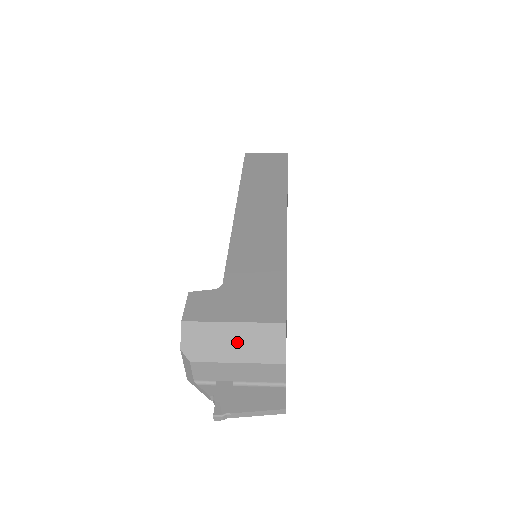
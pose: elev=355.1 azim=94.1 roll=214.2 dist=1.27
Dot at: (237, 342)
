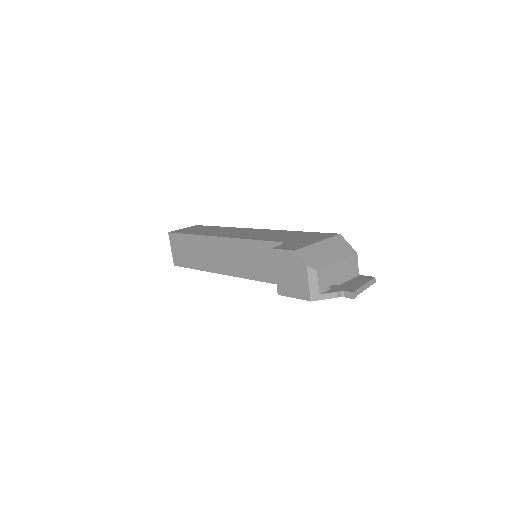
Dot at: (329, 251)
